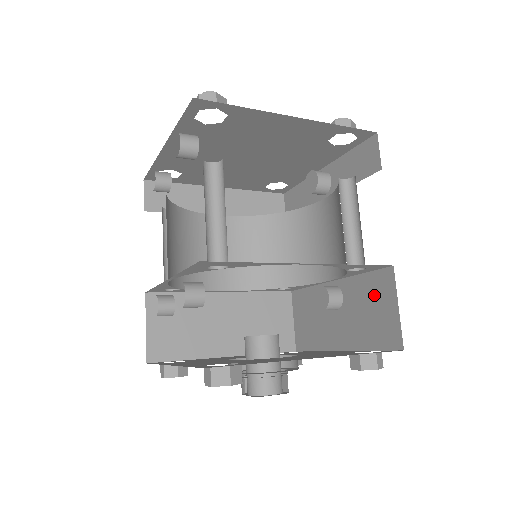
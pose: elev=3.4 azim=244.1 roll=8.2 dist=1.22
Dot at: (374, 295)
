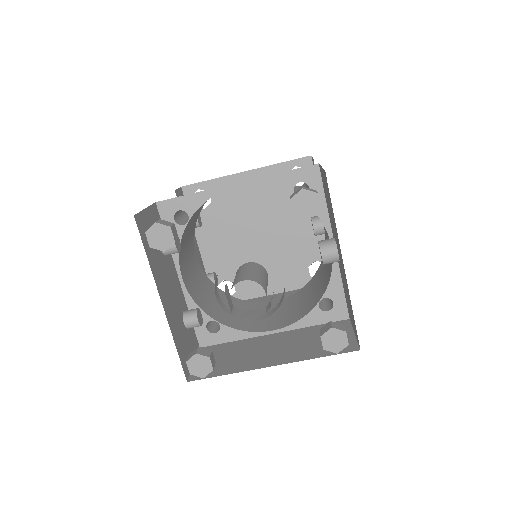
Dot at: (326, 194)
